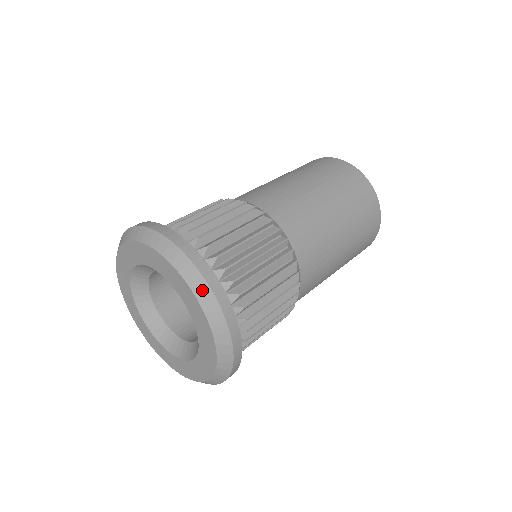
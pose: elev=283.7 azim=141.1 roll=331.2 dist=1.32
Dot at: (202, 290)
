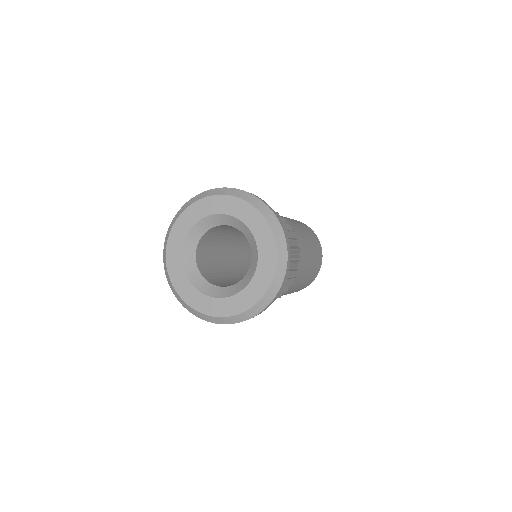
Dot at: (276, 287)
